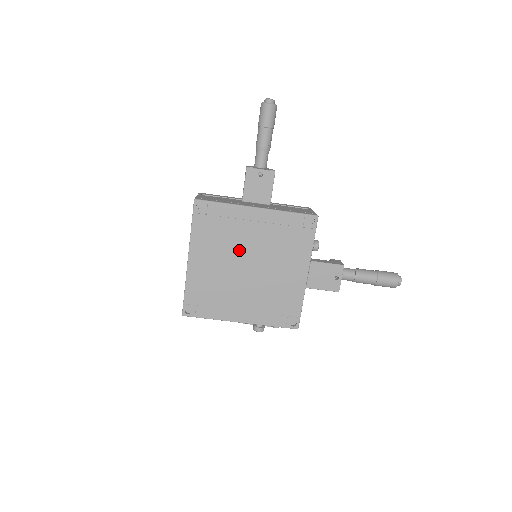
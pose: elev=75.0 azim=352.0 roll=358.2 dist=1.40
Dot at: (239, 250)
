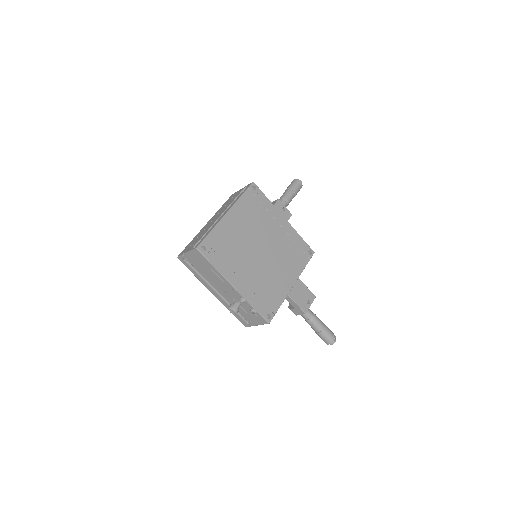
Dot at: (262, 234)
